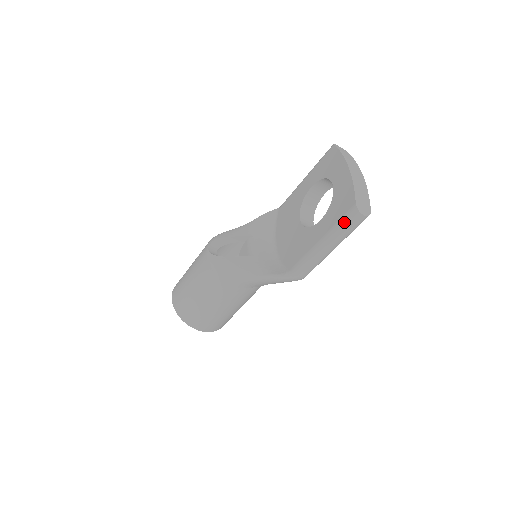
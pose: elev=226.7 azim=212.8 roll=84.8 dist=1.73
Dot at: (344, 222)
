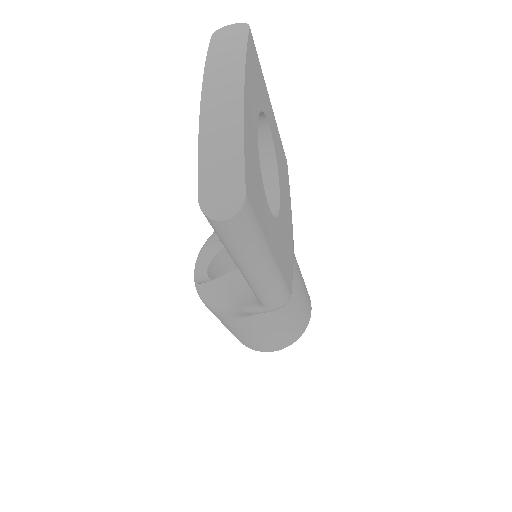
Dot at: occluded
